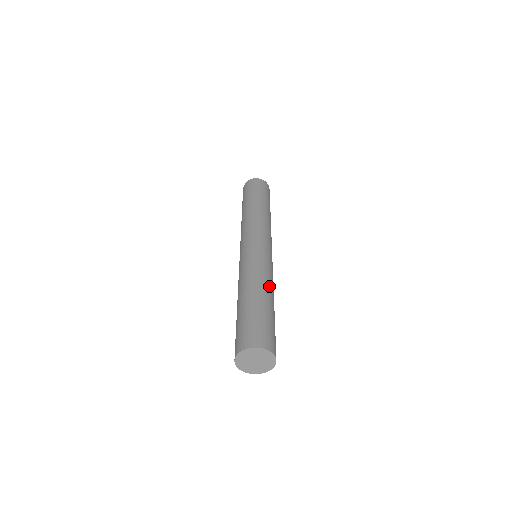
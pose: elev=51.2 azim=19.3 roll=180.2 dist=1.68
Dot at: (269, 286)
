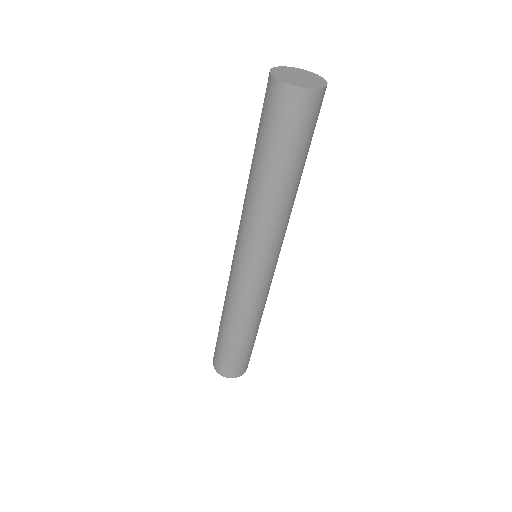
Dot at: occluded
